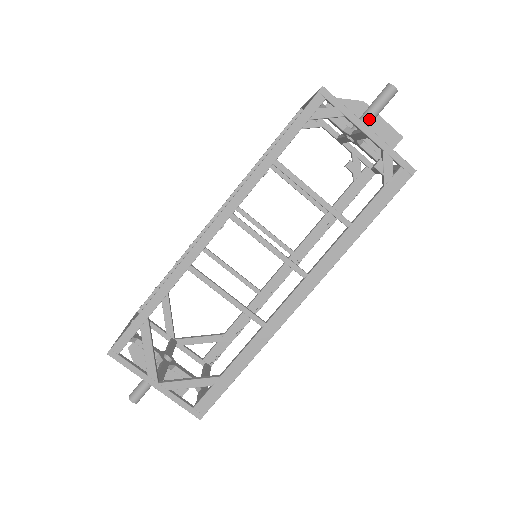
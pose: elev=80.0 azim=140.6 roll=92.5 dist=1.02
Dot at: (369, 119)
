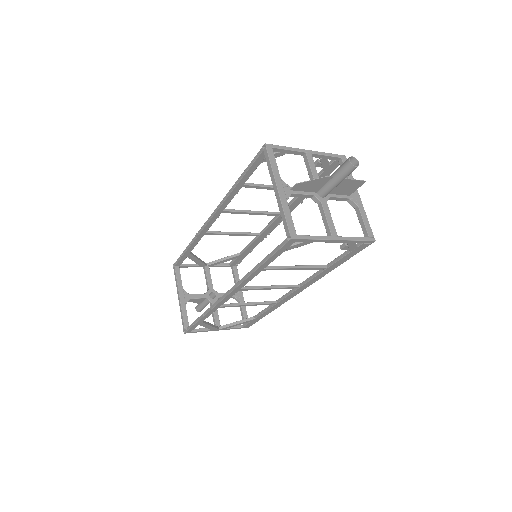
Dot at: (333, 188)
